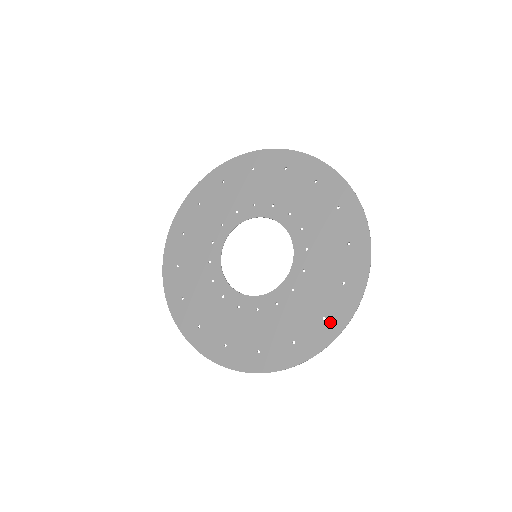
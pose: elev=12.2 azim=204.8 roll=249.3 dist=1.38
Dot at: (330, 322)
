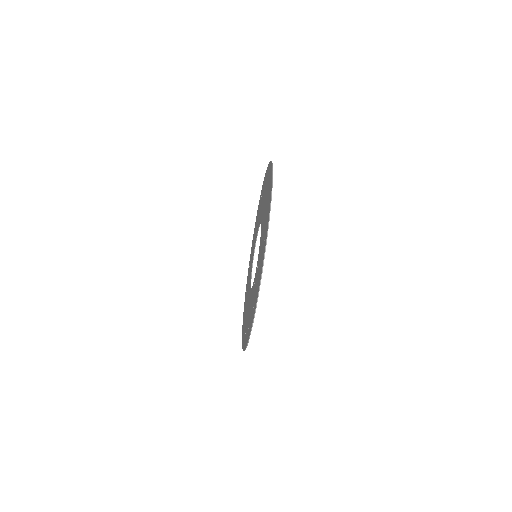
Dot at: (253, 312)
